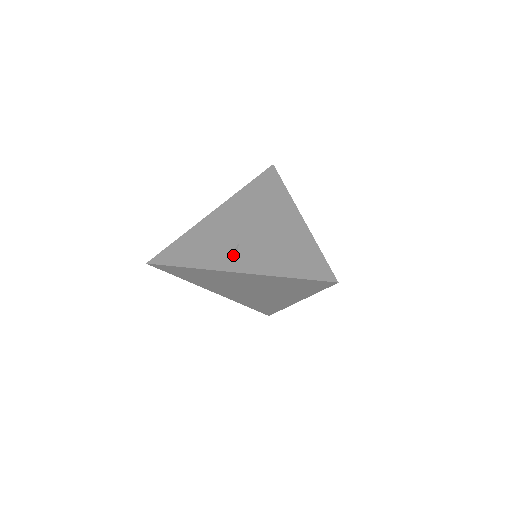
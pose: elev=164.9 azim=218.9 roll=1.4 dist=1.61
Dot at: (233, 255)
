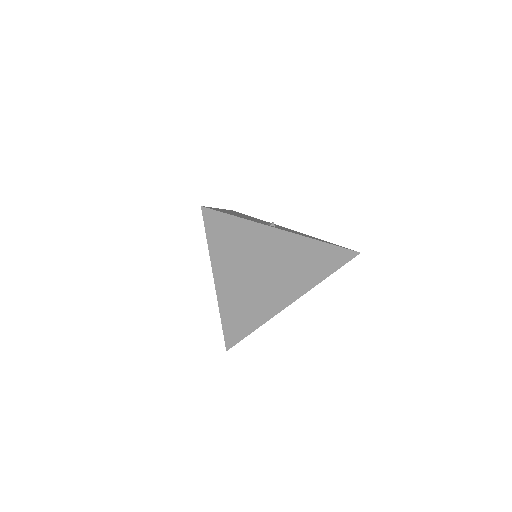
Dot at: occluded
